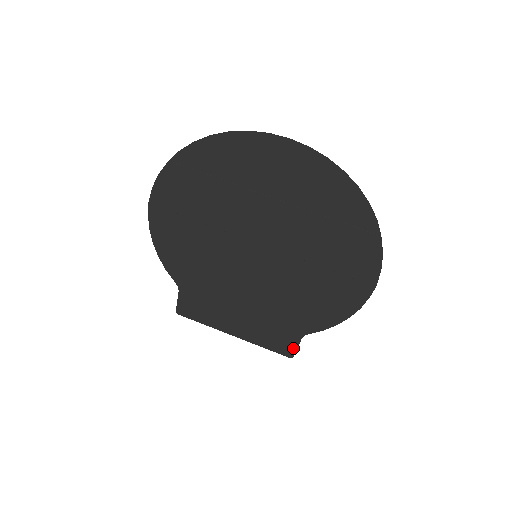
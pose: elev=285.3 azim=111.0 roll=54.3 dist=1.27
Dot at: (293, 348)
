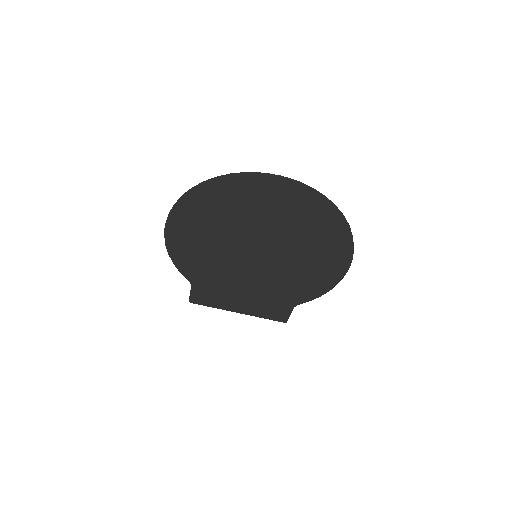
Dot at: (287, 316)
